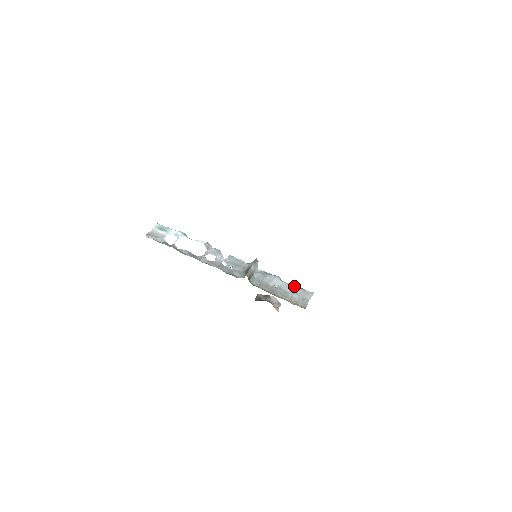
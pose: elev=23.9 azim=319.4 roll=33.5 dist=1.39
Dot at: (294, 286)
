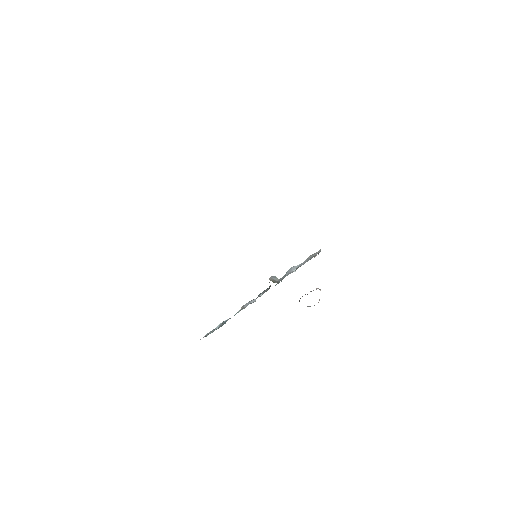
Dot at: (306, 259)
